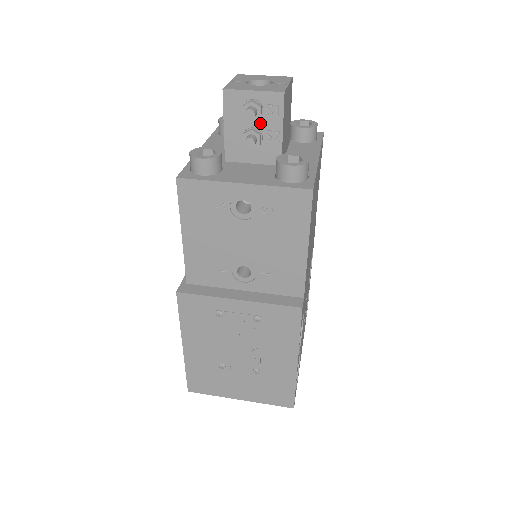
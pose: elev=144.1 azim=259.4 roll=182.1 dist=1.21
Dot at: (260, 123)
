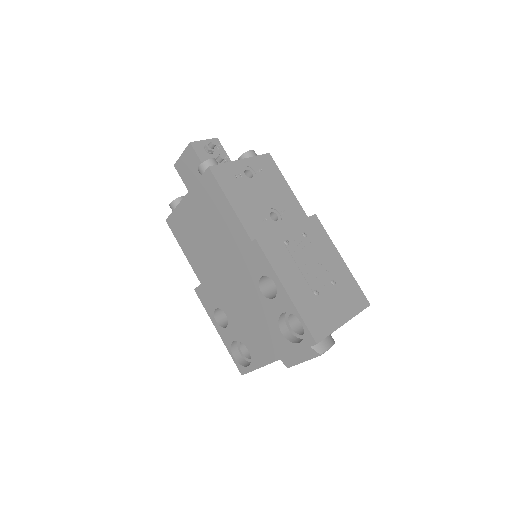
Dot at: occluded
